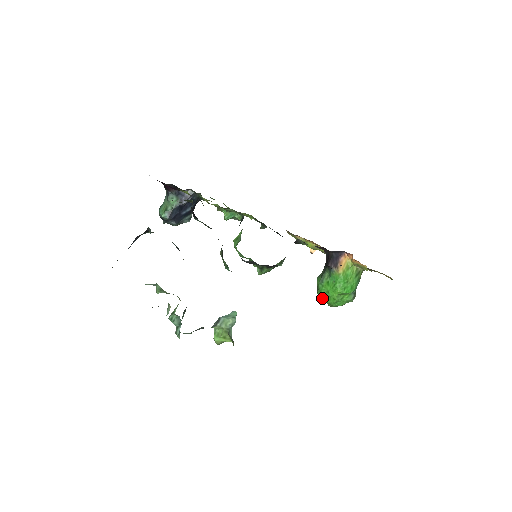
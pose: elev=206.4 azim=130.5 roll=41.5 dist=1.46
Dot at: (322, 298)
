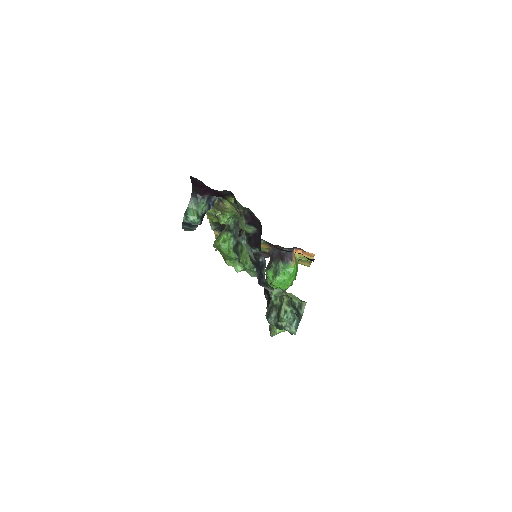
Dot at: (277, 286)
